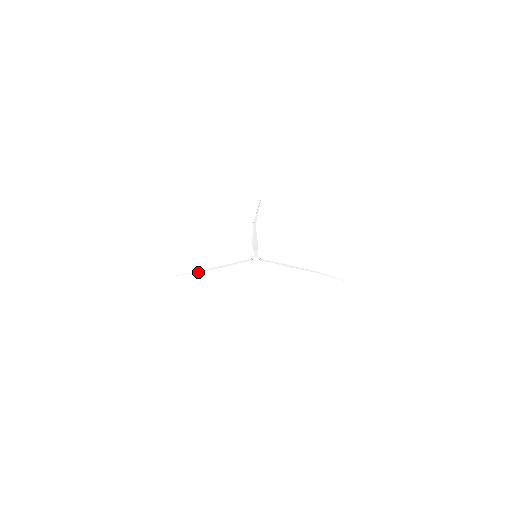
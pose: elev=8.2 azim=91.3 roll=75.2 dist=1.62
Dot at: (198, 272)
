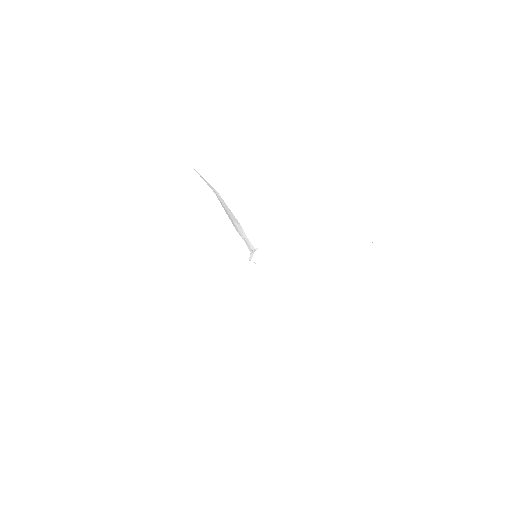
Dot at: (217, 192)
